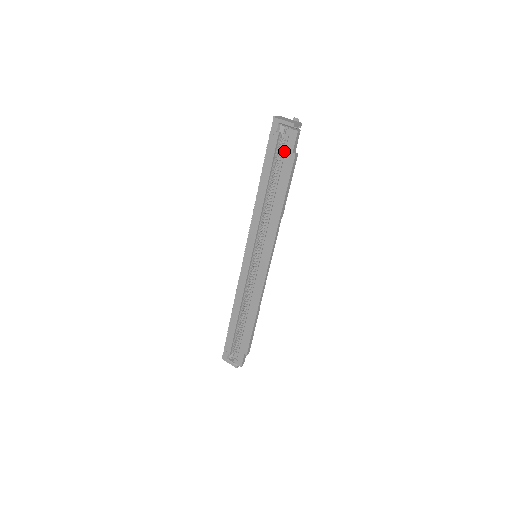
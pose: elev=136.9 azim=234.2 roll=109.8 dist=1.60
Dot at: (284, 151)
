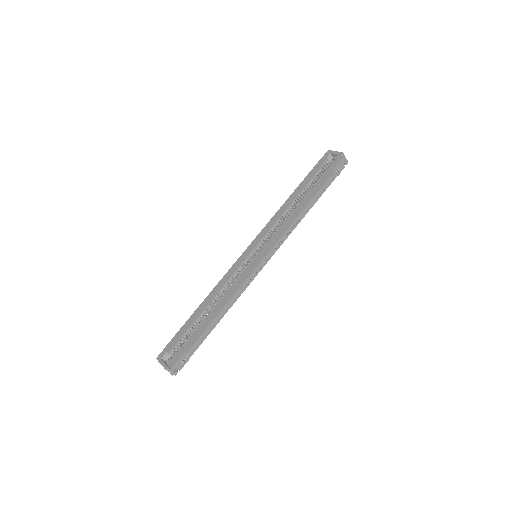
Dot at: (326, 171)
